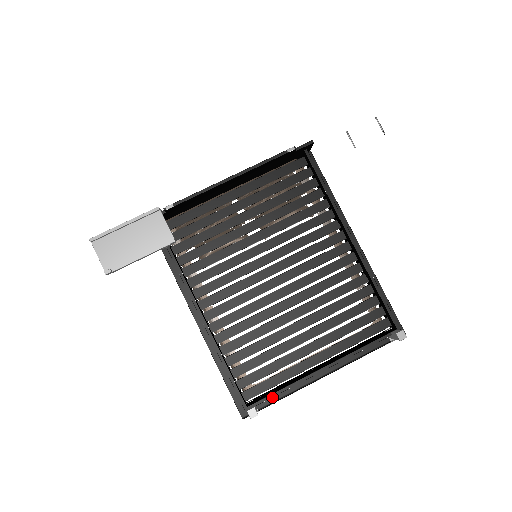
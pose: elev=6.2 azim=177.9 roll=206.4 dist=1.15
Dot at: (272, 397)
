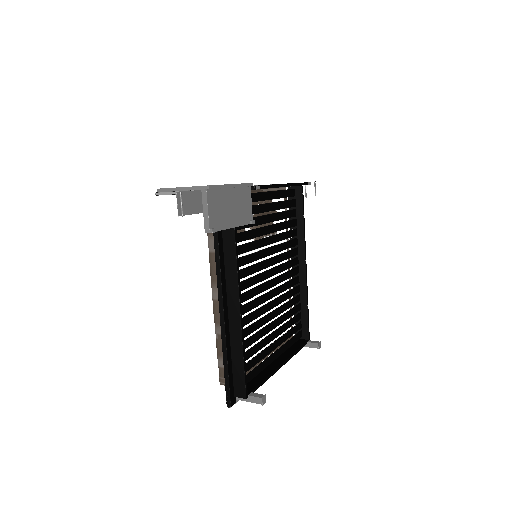
Dot at: occluded
